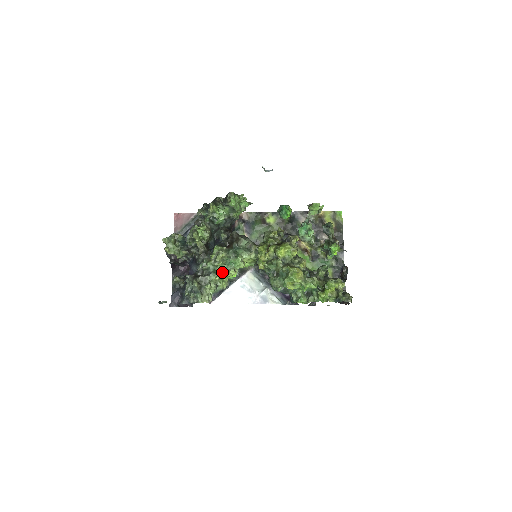
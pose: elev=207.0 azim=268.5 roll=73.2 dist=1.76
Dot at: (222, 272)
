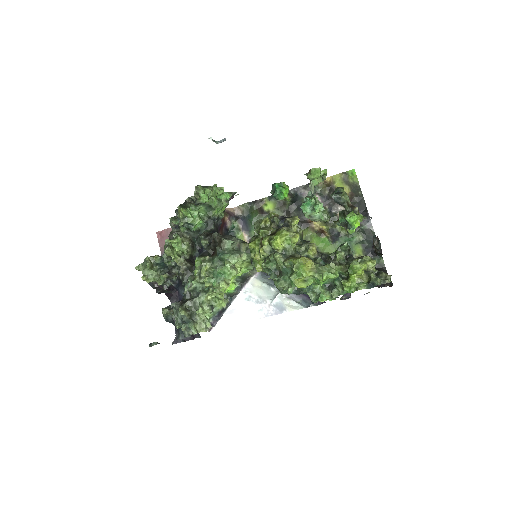
Dot at: (212, 288)
